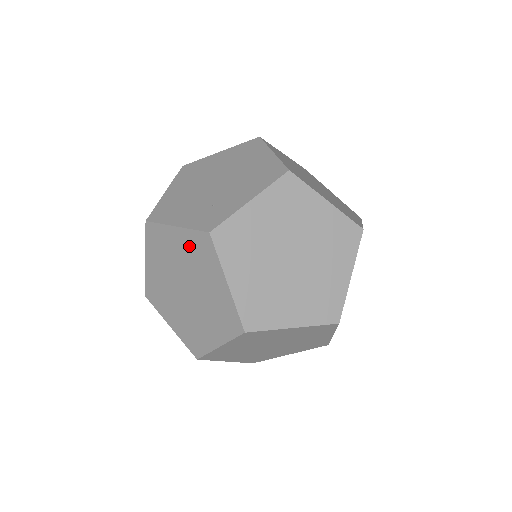
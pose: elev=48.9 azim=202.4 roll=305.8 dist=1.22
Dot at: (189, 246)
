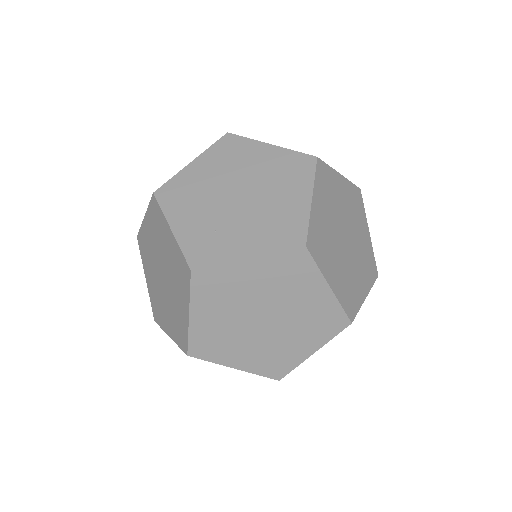
Dot at: (175, 256)
